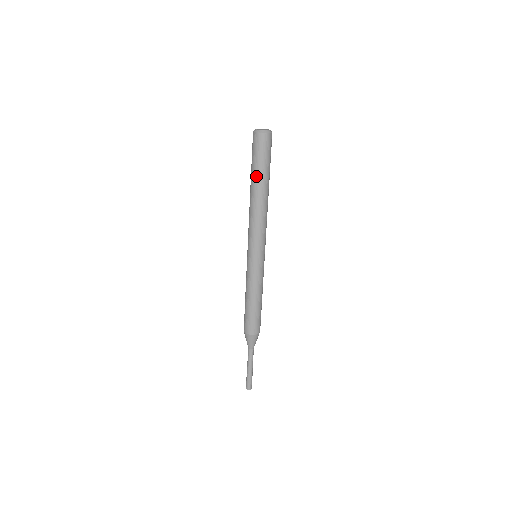
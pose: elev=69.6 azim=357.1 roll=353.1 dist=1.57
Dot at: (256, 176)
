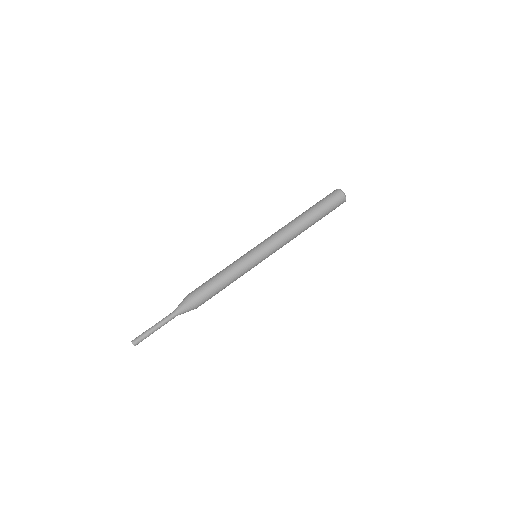
Dot at: (317, 214)
